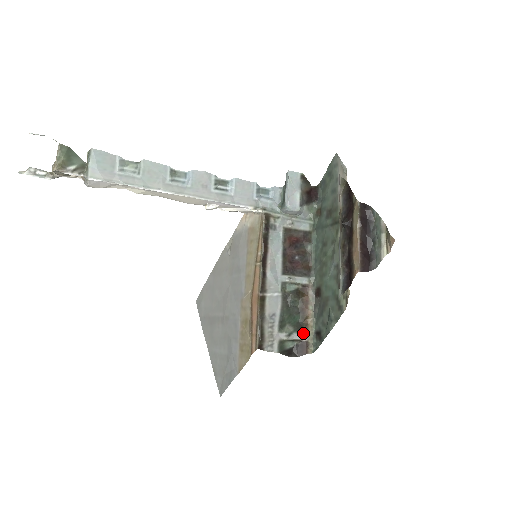
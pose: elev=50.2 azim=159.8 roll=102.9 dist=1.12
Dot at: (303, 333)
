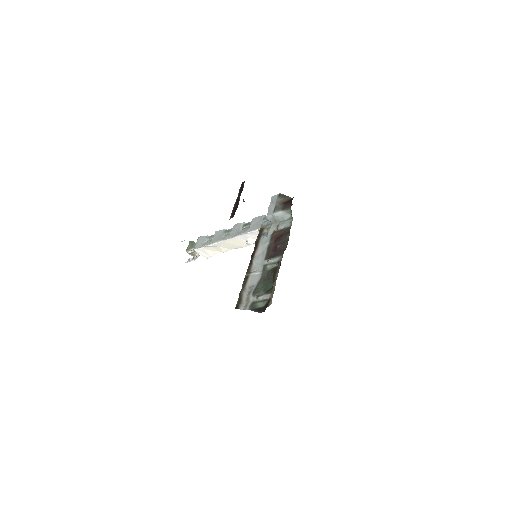
Dot at: (269, 294)
